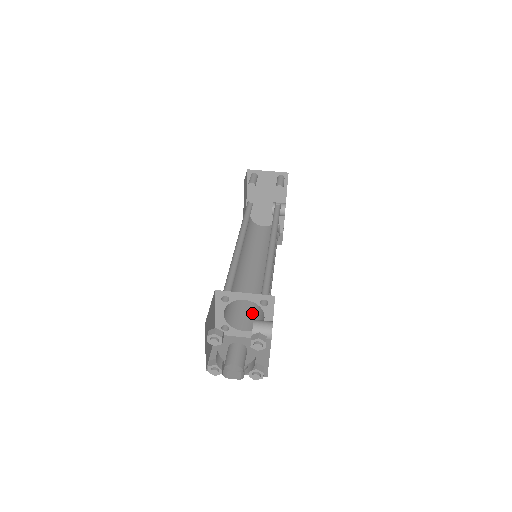
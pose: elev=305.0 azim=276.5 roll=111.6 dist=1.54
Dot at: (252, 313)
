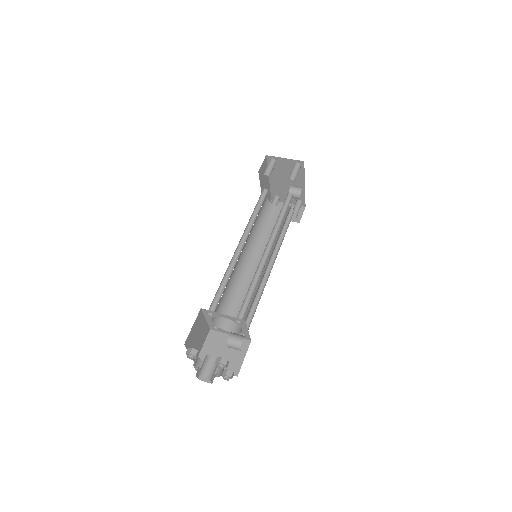
Dot at: occluded
